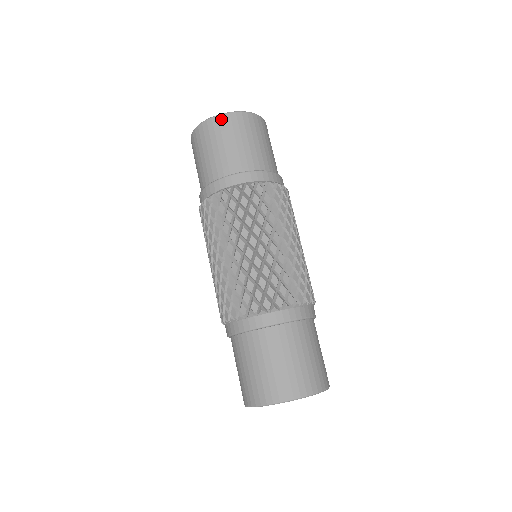
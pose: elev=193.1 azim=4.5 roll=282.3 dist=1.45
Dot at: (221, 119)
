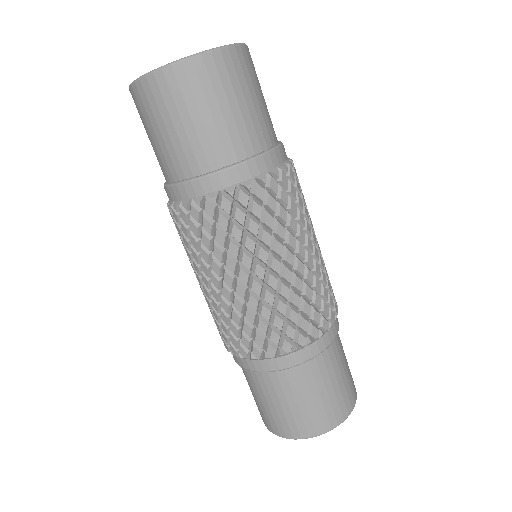
Dot at: (132, 95)
